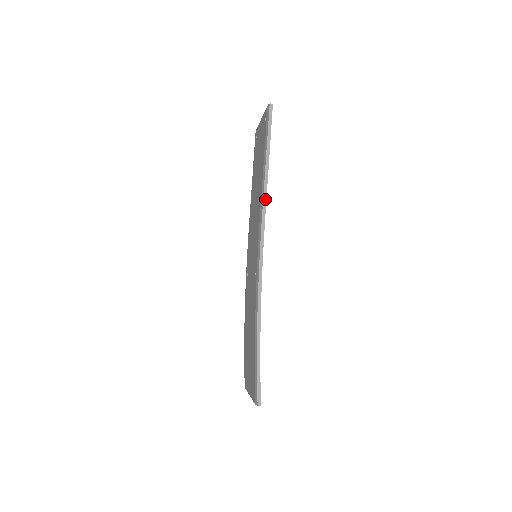
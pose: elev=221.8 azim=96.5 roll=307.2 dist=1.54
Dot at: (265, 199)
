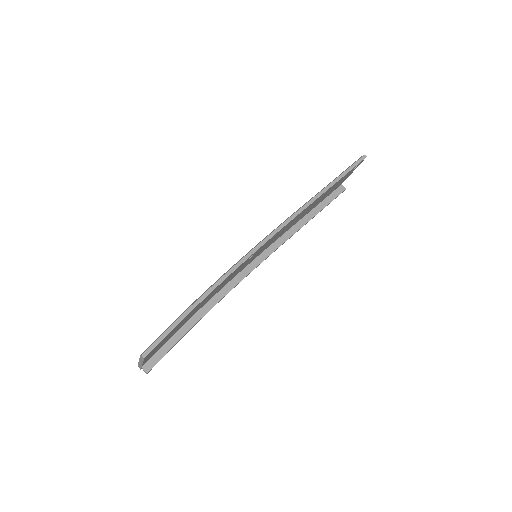
Dot at: (306, 206)
